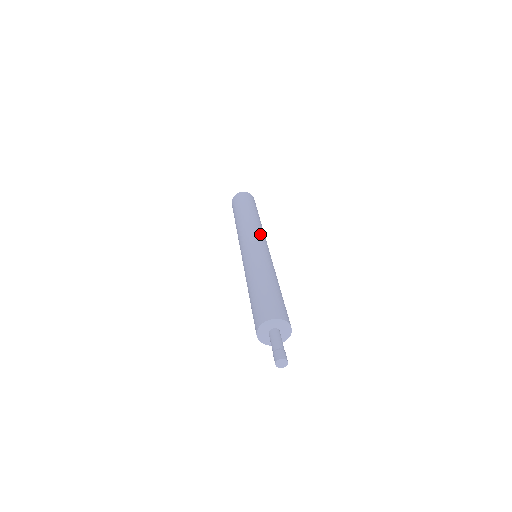
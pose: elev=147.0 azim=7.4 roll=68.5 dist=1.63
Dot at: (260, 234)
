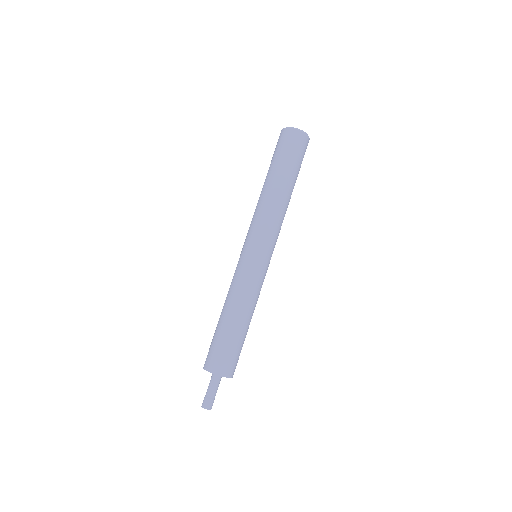
Dot at: (273, 236)
